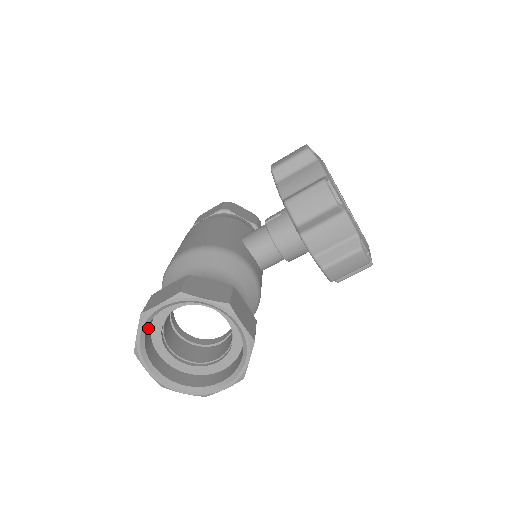
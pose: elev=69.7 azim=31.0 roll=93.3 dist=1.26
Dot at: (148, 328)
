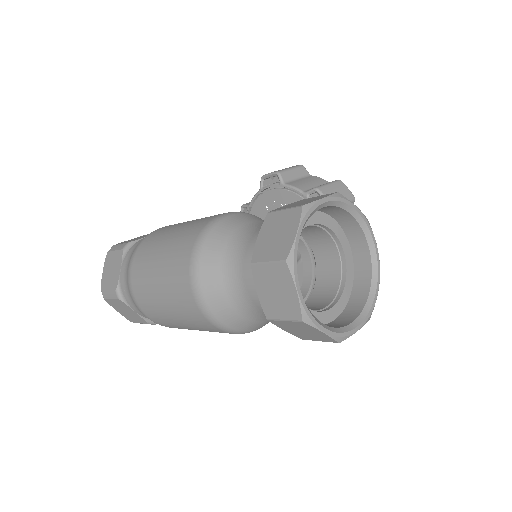
Dot at: occluded
